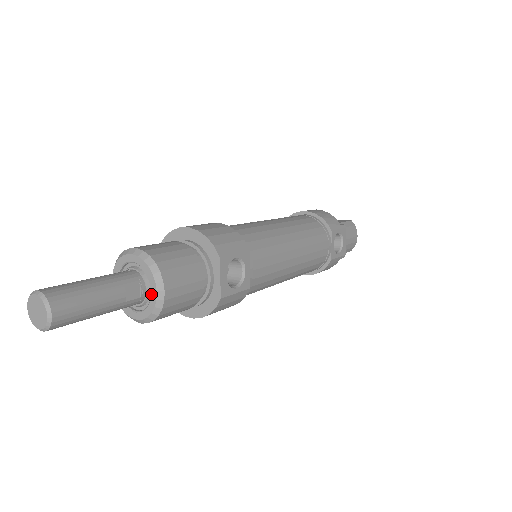
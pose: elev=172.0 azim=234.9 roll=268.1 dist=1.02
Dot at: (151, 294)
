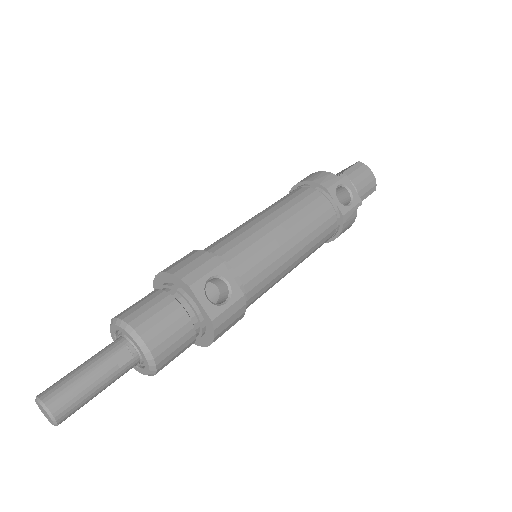
Dot at: (139, 351)
